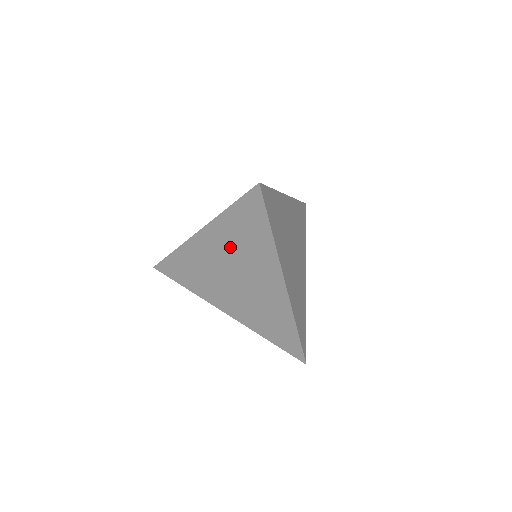
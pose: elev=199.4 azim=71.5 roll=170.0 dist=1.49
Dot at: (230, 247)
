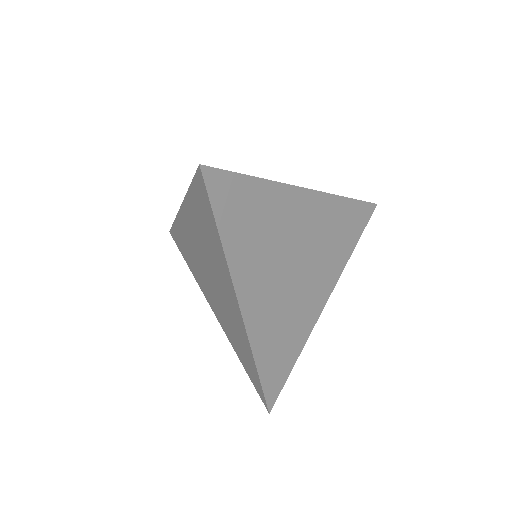
Dot at: (200, 237)
